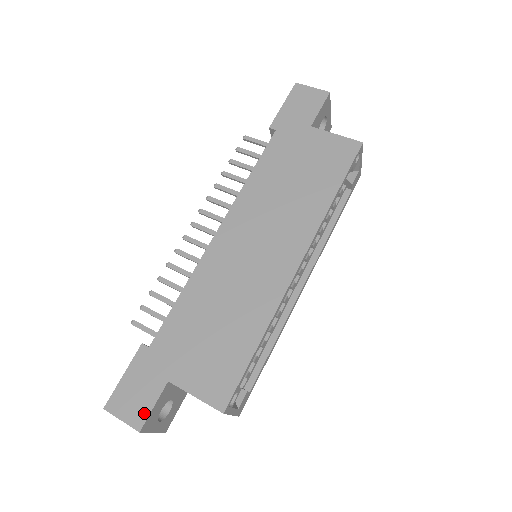
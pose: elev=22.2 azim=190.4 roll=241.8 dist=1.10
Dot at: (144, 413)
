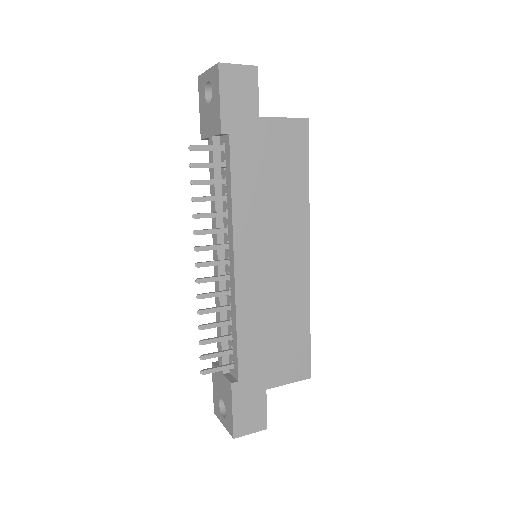
Dot at: (263, 418)
